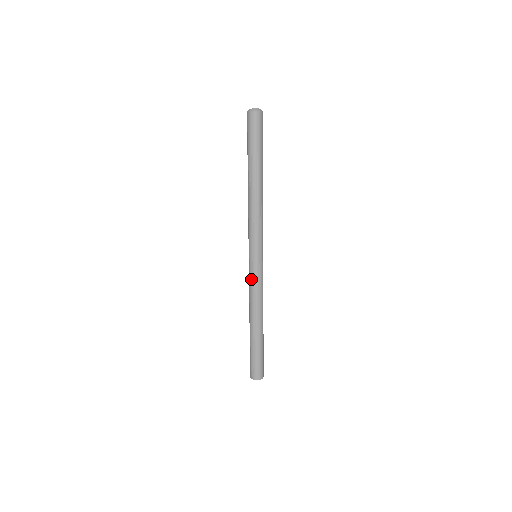
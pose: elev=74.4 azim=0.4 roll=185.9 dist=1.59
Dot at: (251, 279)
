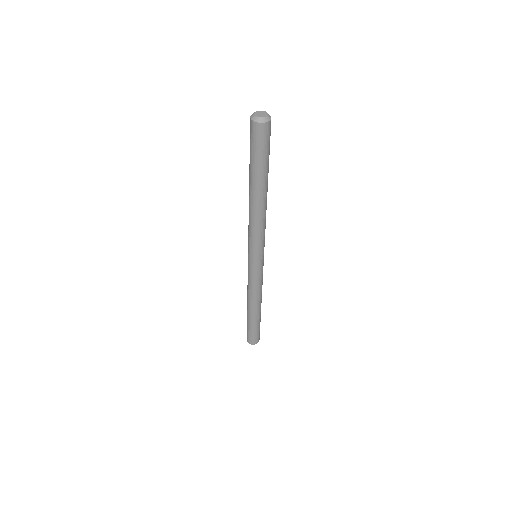
Dot at: occluded
